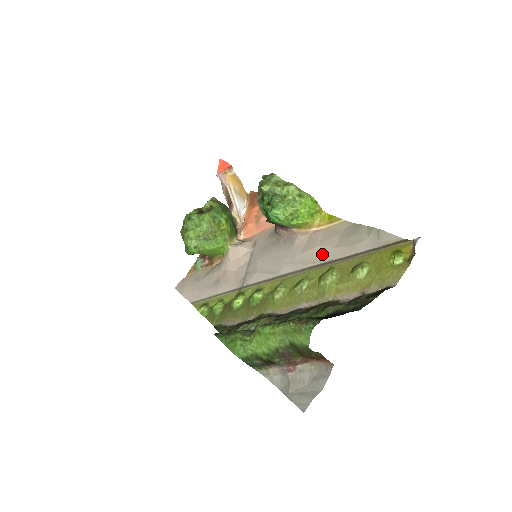
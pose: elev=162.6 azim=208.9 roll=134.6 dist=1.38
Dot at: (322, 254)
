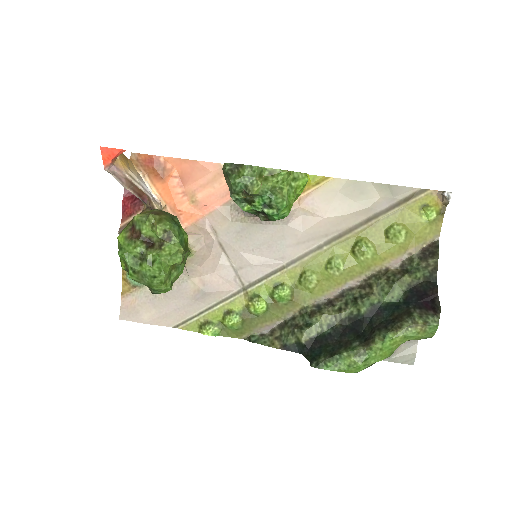
Dot at: (333, 225)
